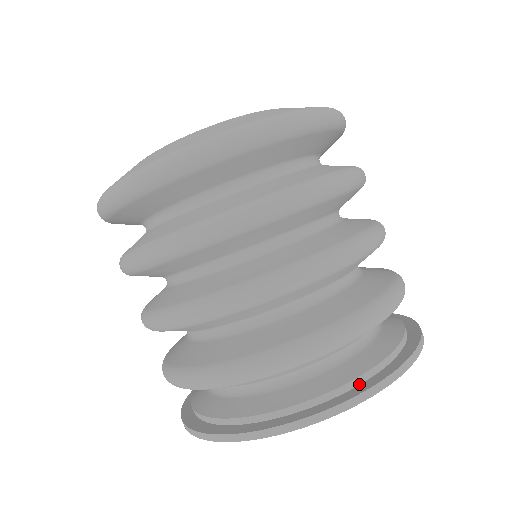
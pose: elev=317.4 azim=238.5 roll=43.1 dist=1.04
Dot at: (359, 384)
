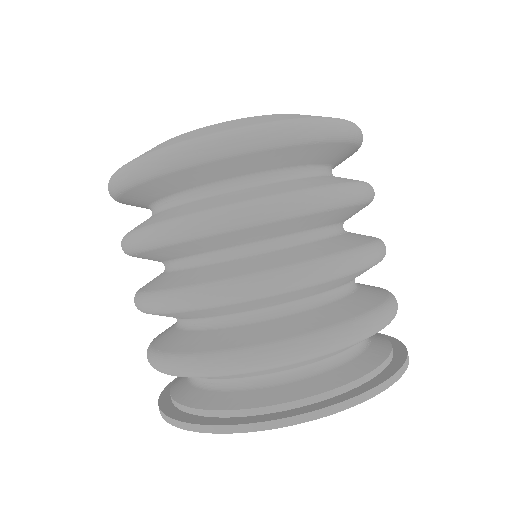
Dot at: (309, 404)
